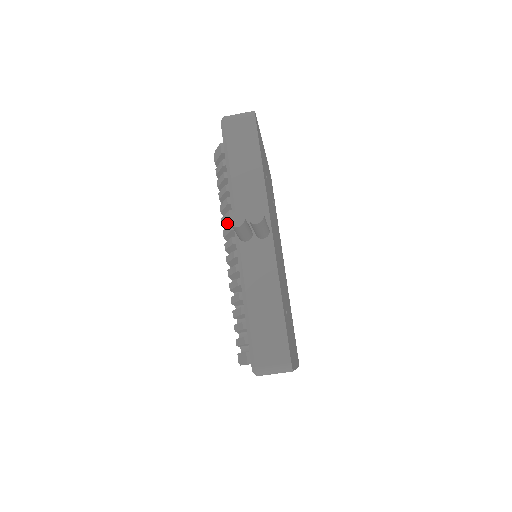
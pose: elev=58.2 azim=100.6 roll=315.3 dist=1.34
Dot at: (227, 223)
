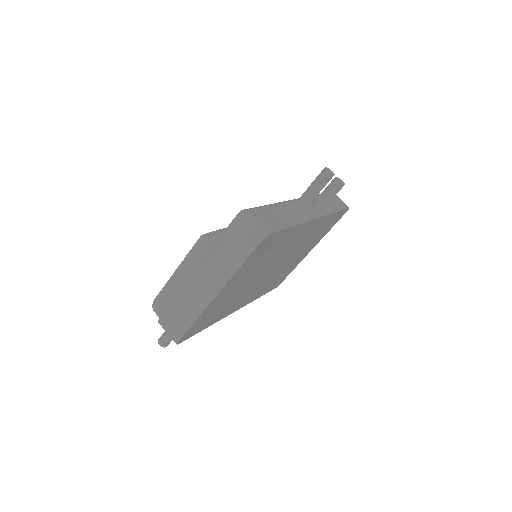
Dot at: occluded
